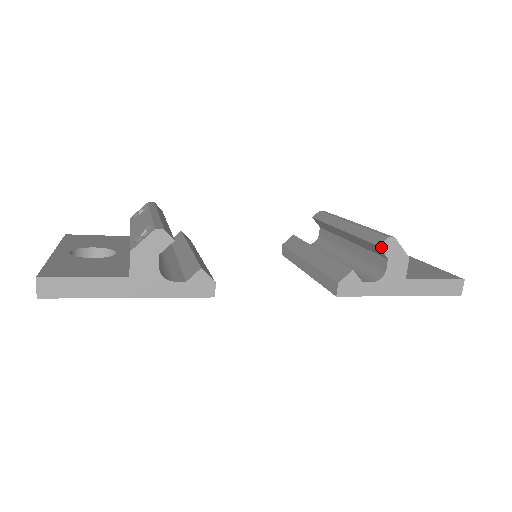
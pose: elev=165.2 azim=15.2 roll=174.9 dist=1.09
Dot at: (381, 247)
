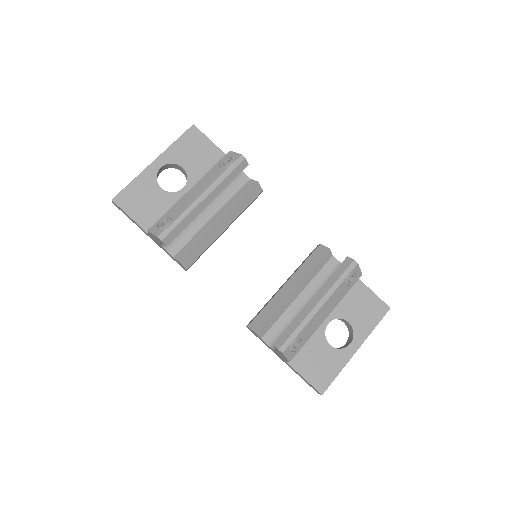
Dot at: (274, 346)
